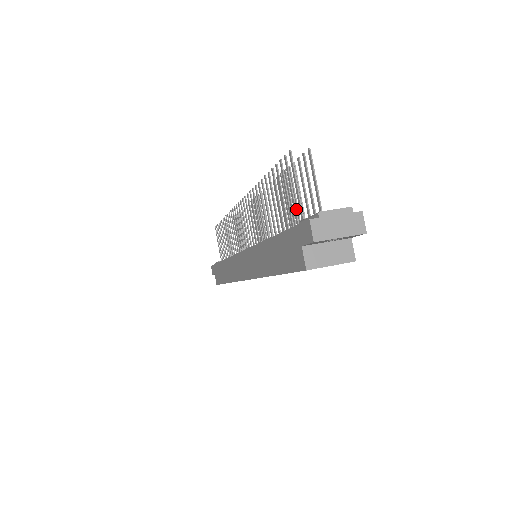
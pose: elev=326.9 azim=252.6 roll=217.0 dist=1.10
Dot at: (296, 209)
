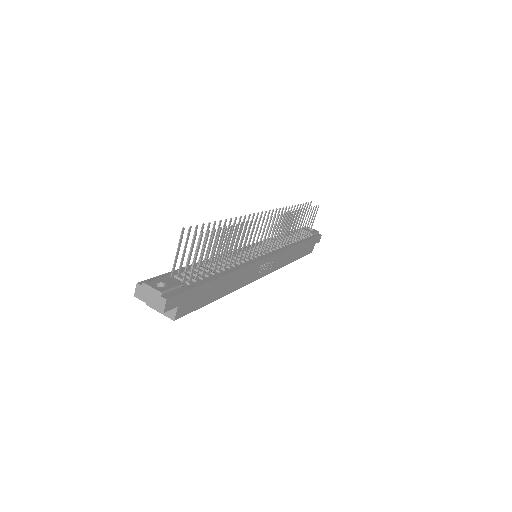
Dot at: (181, 264)
